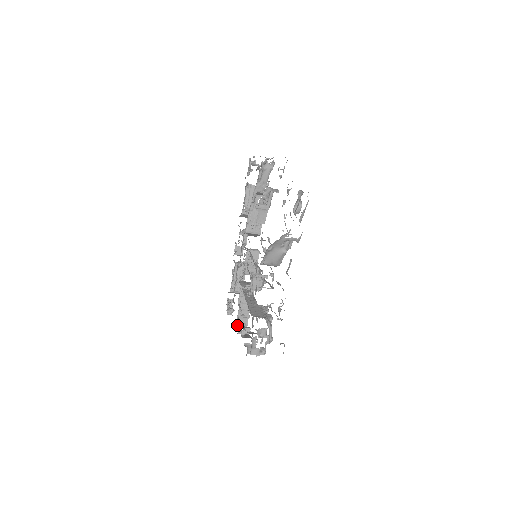
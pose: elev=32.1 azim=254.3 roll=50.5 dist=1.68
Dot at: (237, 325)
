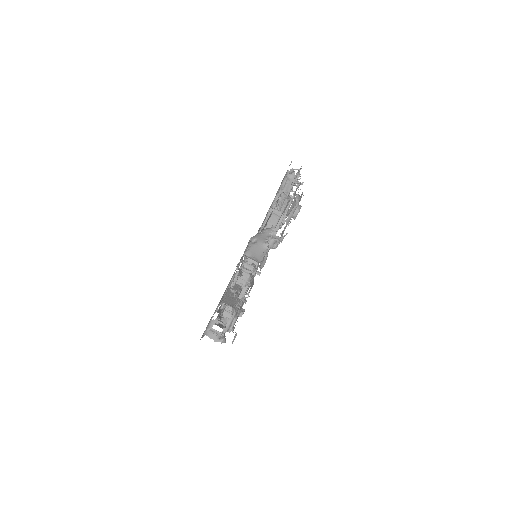
Dot at: occluded
